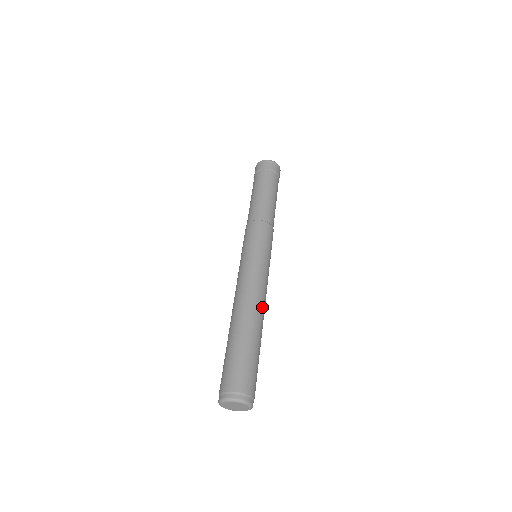
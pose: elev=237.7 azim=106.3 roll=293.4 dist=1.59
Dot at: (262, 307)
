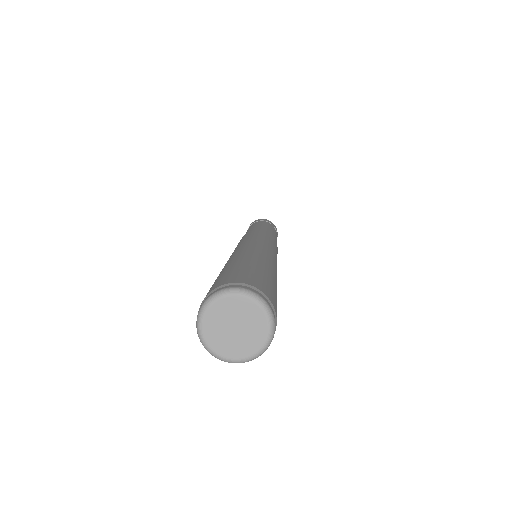
Dot at: occluded
